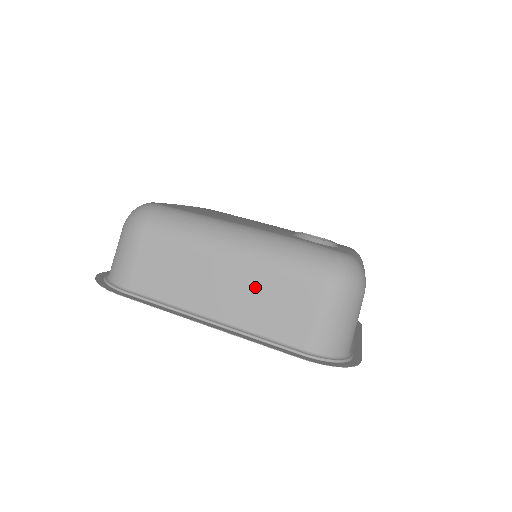
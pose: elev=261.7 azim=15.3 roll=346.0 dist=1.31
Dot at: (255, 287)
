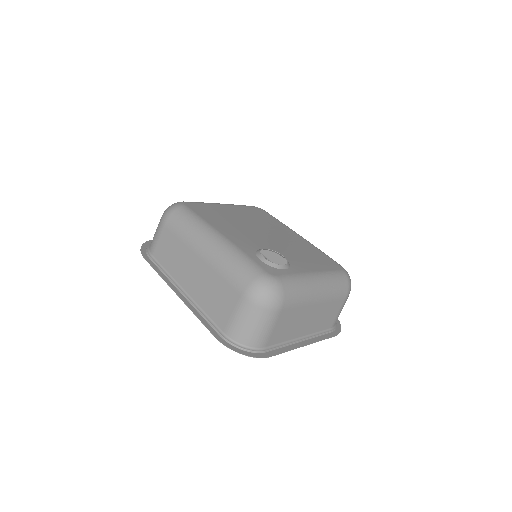
Dot at: (209, 280)
